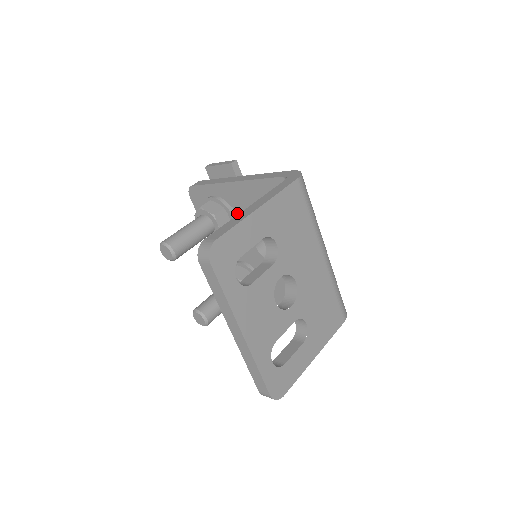
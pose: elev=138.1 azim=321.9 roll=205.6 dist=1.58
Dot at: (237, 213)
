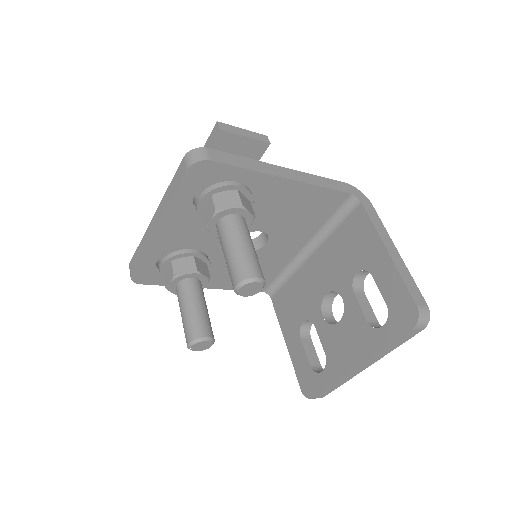
Dot at: (253, 207)
